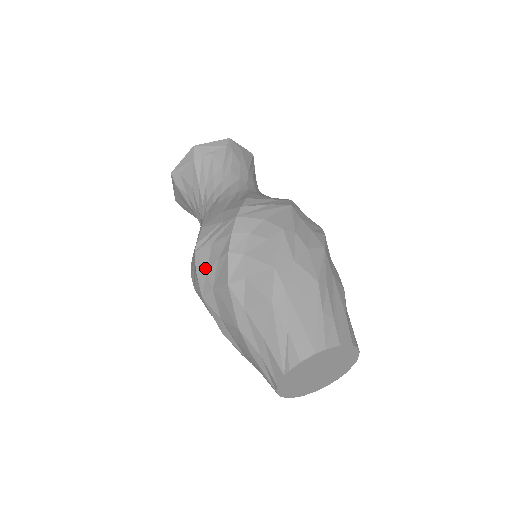
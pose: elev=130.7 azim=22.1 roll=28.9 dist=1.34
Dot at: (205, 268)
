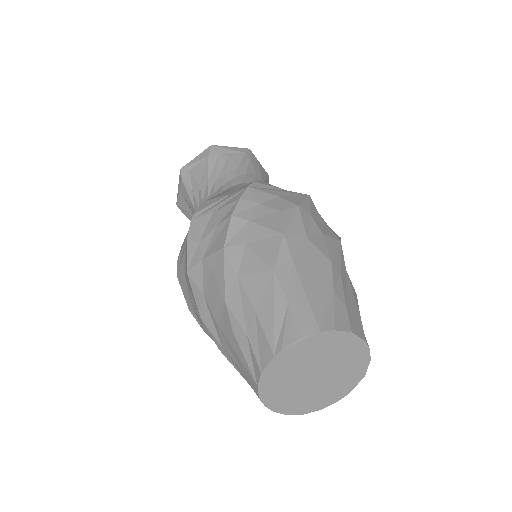
Dot at: (199, 237)
